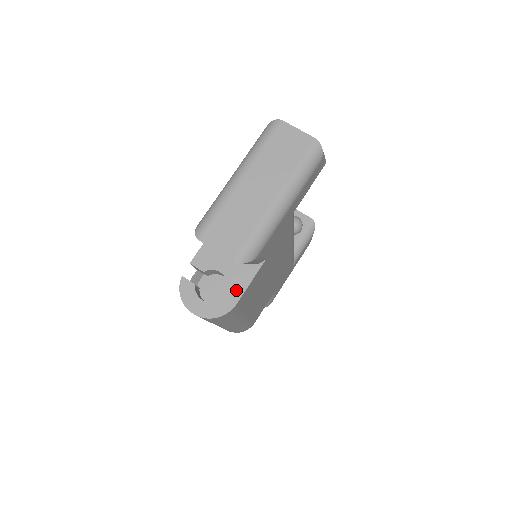
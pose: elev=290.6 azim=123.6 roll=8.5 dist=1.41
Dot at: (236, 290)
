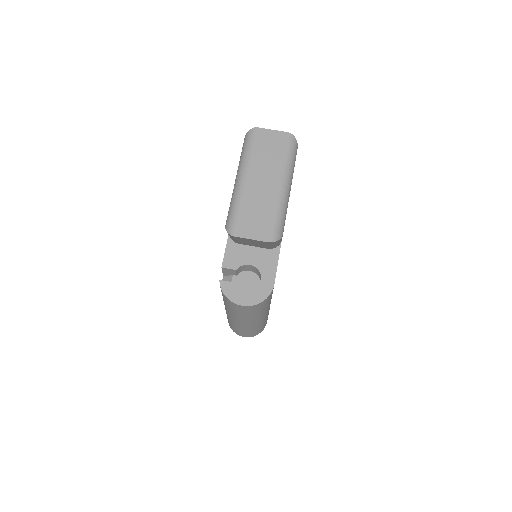
Dot at: (269, 274)
